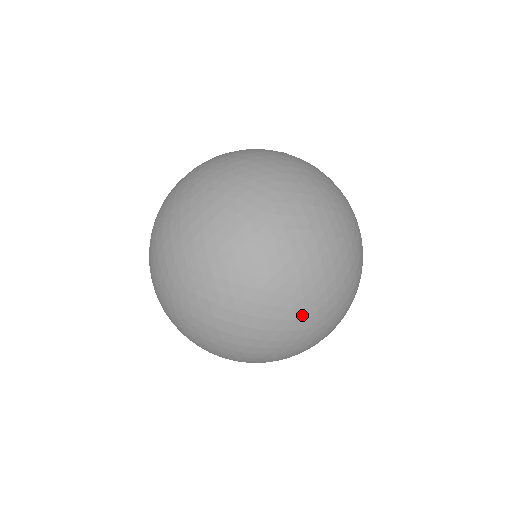
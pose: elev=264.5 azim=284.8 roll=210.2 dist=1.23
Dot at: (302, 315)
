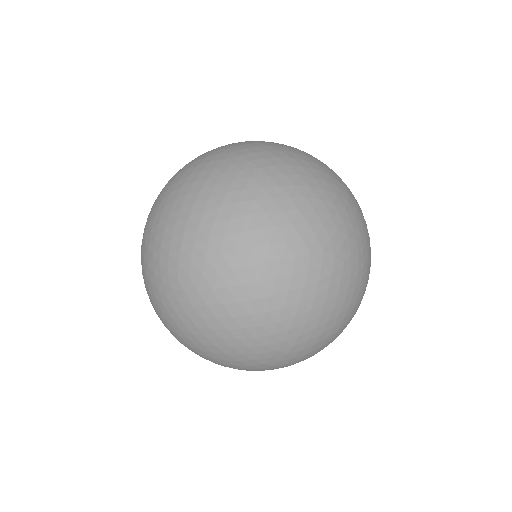
Dot at: (308, 231)
